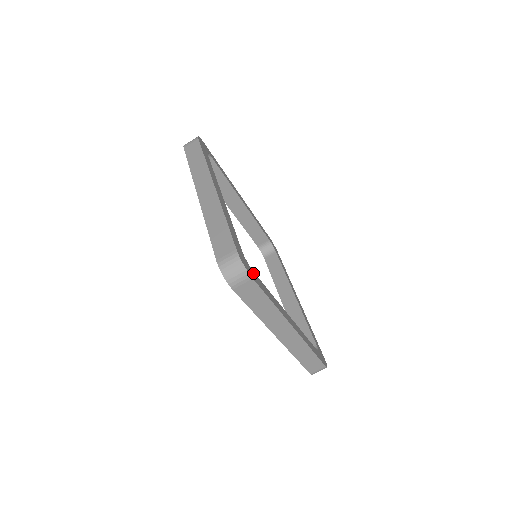
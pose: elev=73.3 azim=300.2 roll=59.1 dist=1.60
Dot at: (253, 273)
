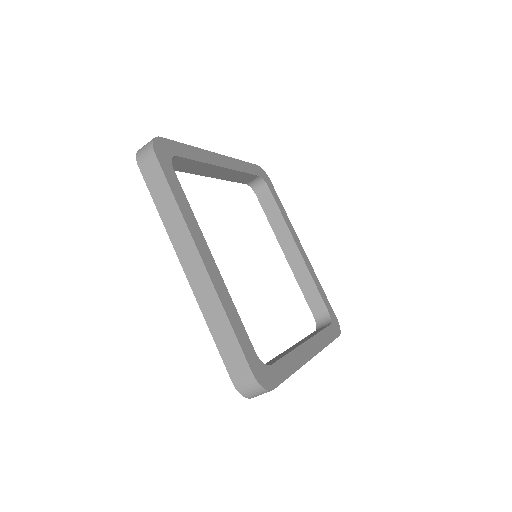
Dot at: (271, 371)
